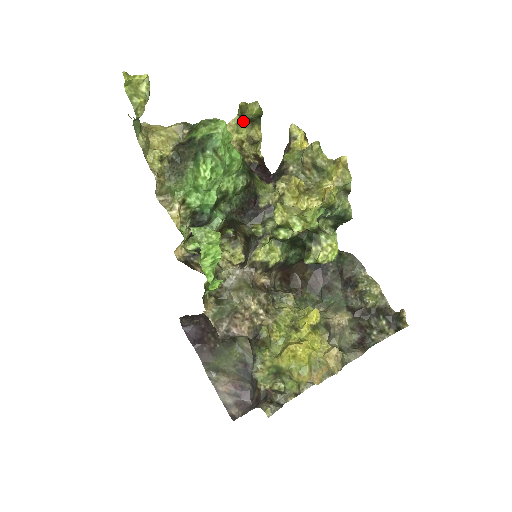
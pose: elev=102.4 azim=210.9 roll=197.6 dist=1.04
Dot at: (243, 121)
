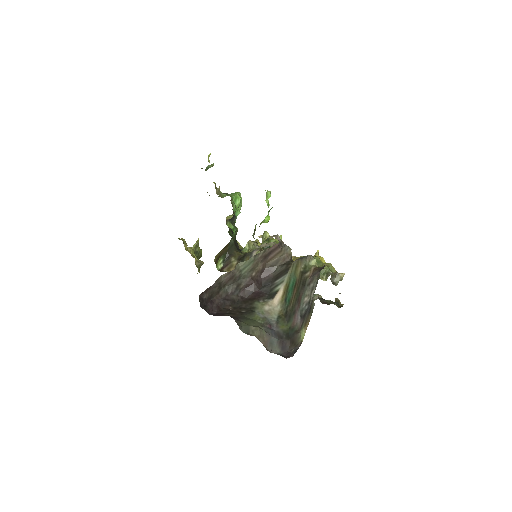
Dot at: (194, 252)
